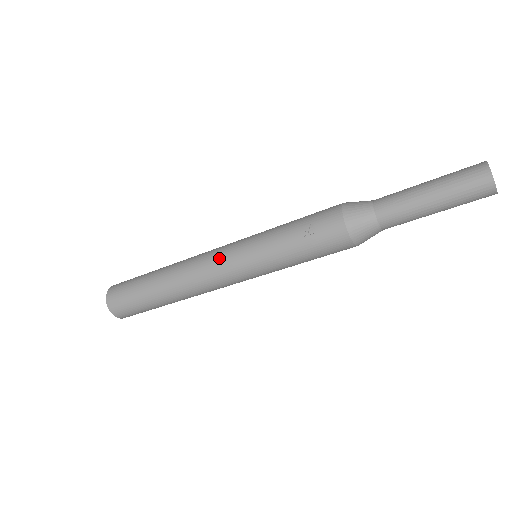
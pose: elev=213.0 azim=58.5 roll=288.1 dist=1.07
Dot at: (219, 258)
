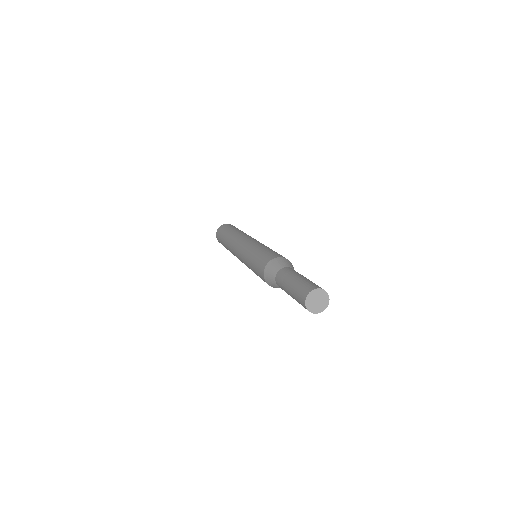
Dot at: occluded
